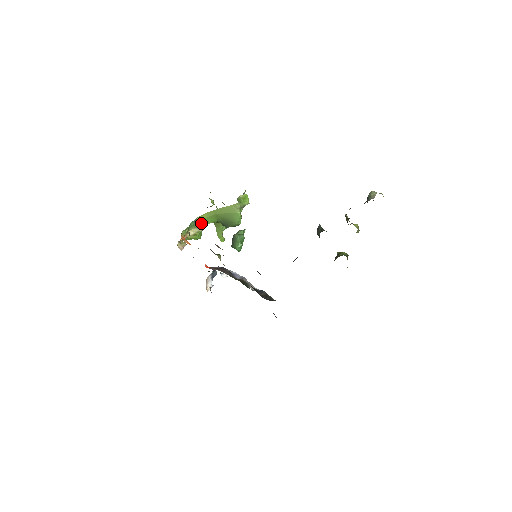
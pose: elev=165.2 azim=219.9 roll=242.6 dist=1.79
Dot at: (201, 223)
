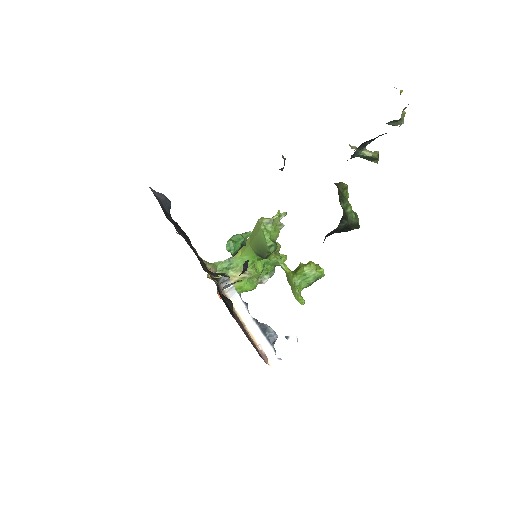
Dot at: (242, 264)
